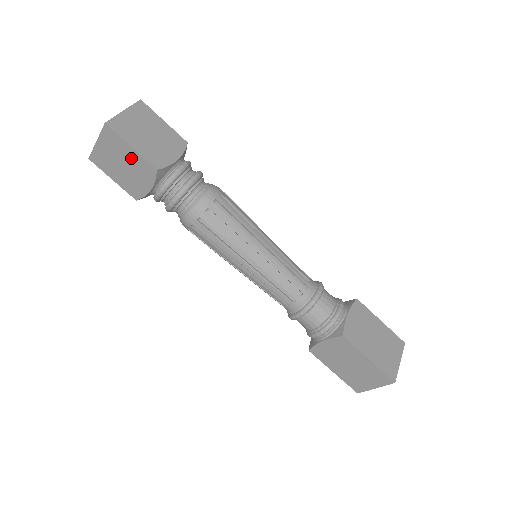
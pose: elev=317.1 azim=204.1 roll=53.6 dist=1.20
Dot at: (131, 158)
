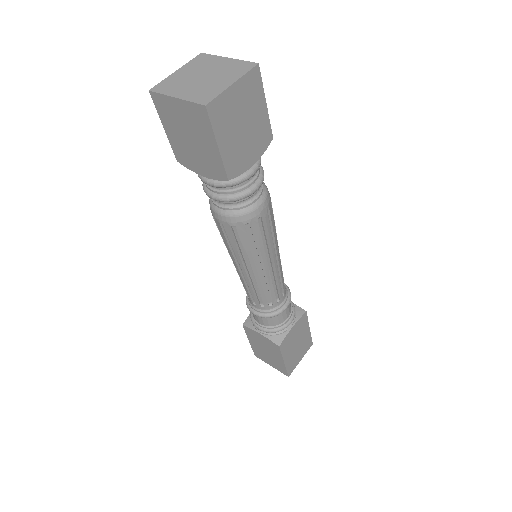
Dot at: (207, 148)
